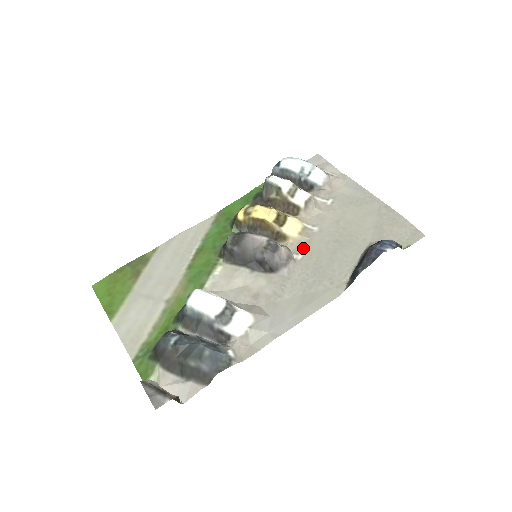
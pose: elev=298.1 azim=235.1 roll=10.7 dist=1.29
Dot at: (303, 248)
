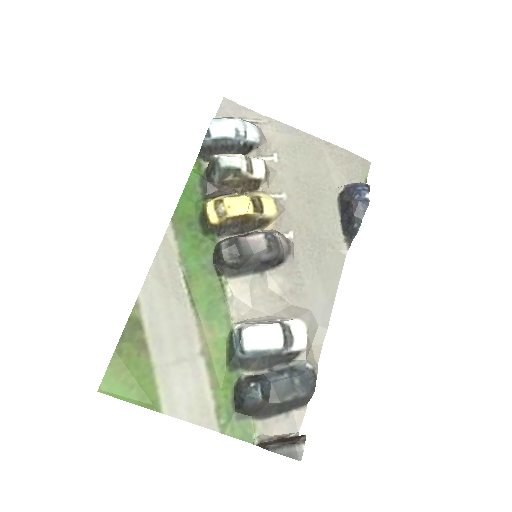
Dot at: (288, 223)
